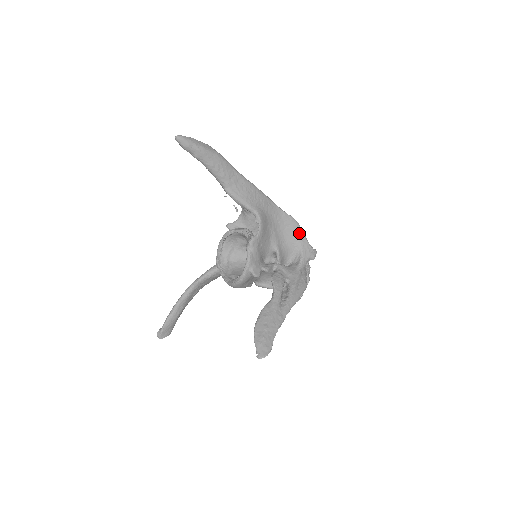
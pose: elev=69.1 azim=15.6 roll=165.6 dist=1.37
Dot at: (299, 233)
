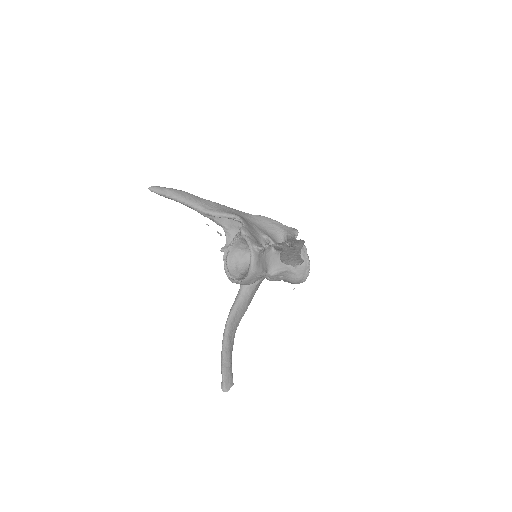
Dot at: (274, 223)
